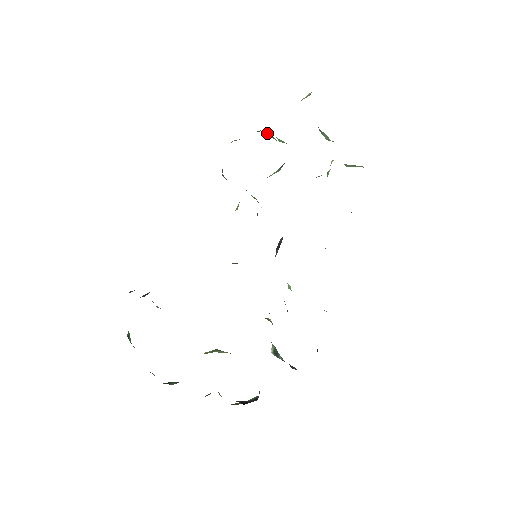
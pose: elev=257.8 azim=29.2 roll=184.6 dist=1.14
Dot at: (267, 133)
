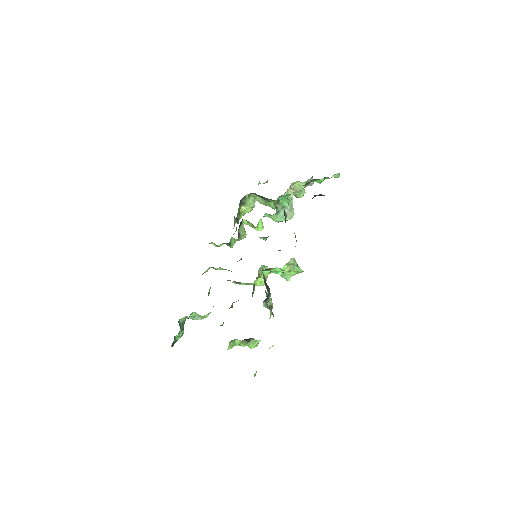
Dot at: (259, 198)
